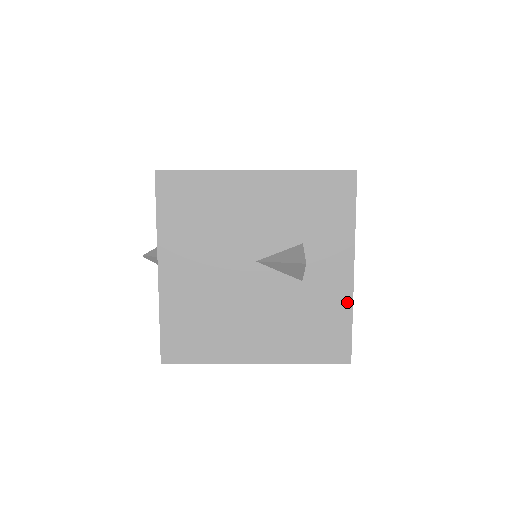
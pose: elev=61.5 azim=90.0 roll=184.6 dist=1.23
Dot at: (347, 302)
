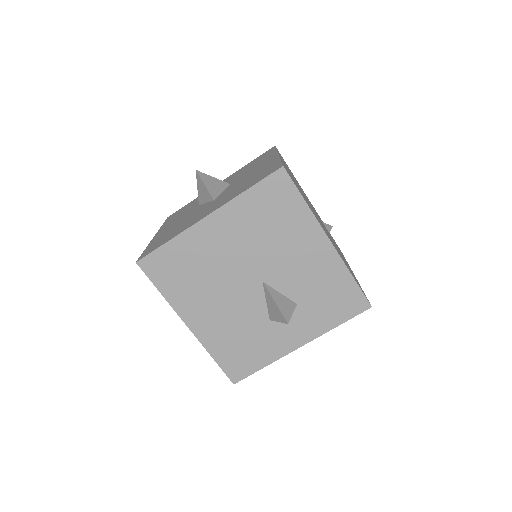
Dot at: (275, 356)
